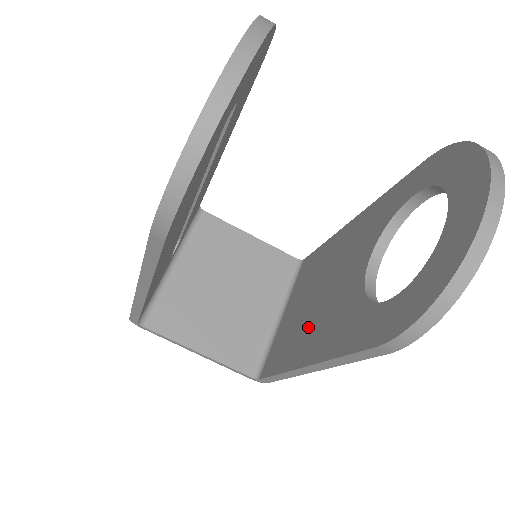
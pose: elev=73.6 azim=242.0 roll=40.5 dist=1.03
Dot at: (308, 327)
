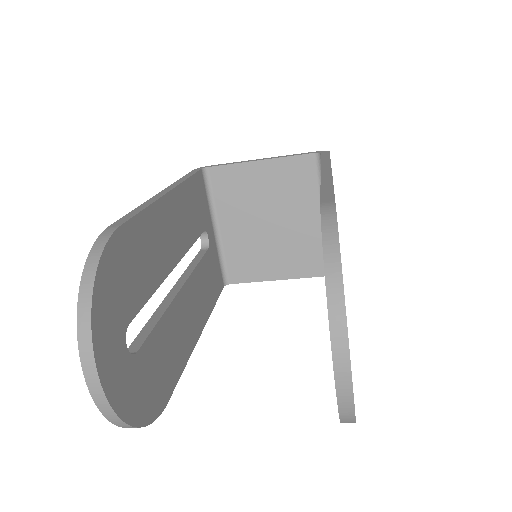
Dot at: occluded
